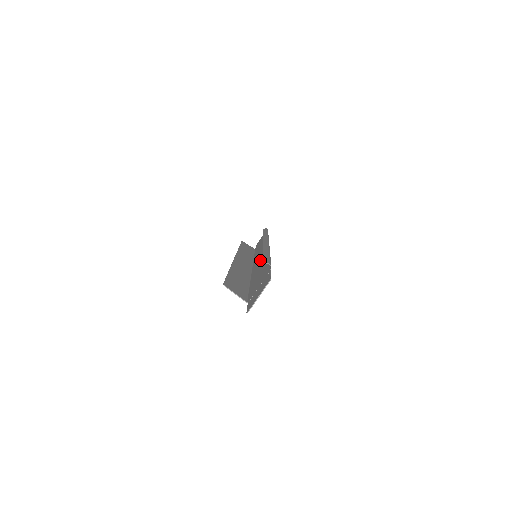
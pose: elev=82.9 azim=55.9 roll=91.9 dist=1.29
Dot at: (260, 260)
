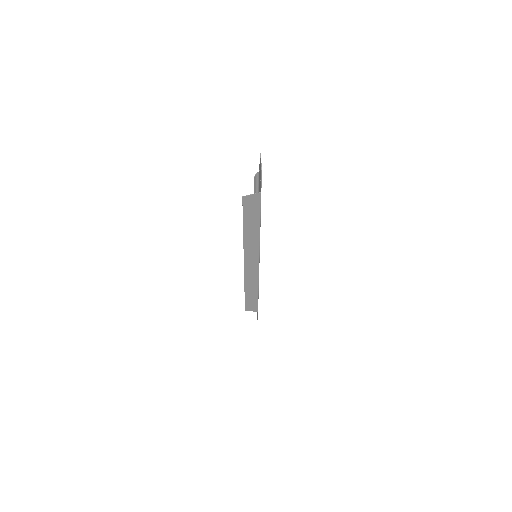
Dot at: occluded
